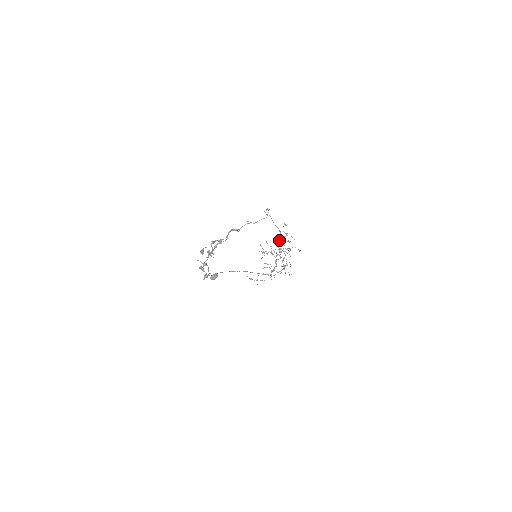
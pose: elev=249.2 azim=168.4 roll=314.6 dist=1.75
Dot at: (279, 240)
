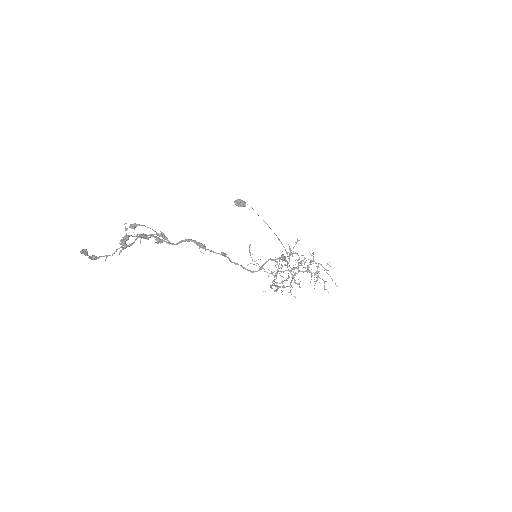
Dot at: occluded
